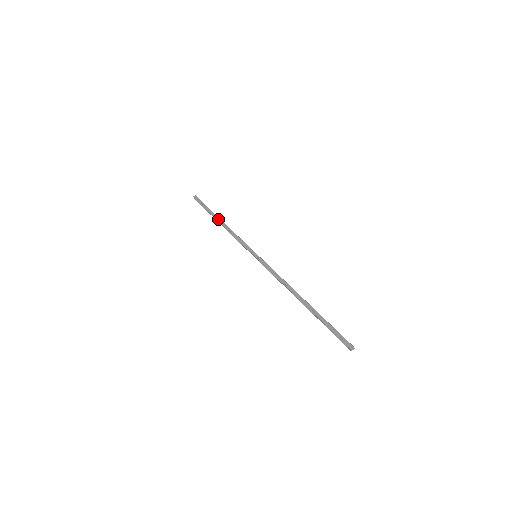
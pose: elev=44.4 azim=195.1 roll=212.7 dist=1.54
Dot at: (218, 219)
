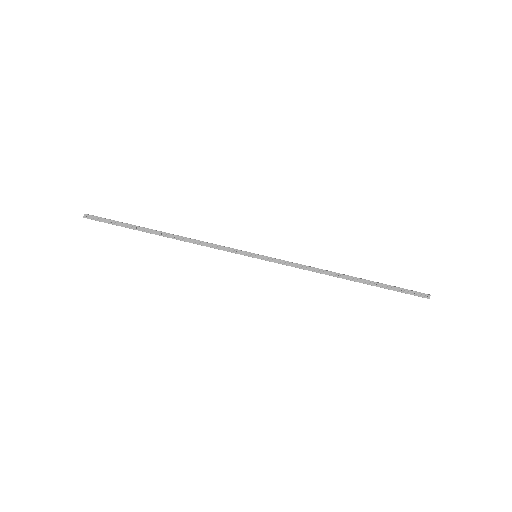
Dot at: (159, 234)
